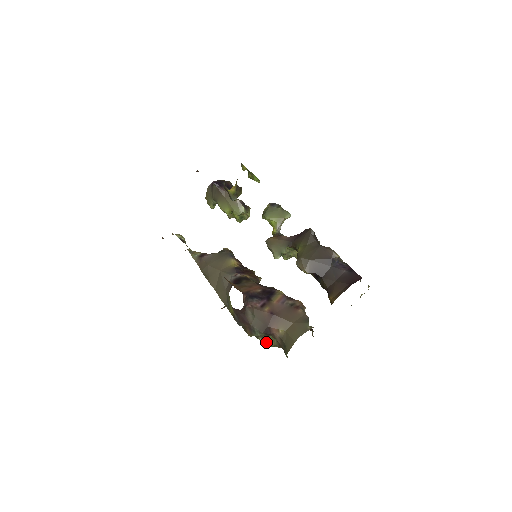
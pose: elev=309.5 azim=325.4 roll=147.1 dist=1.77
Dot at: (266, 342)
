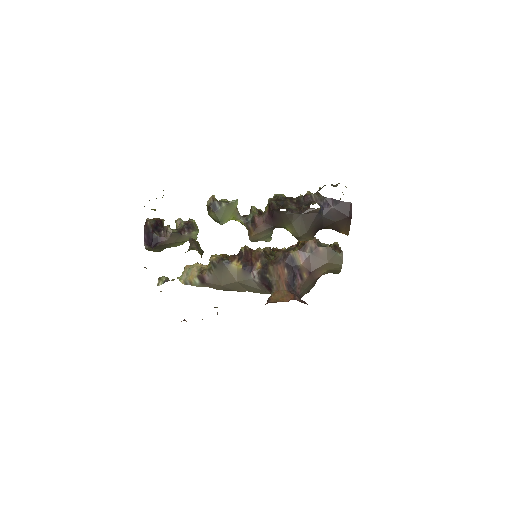
Dot at: occluded
